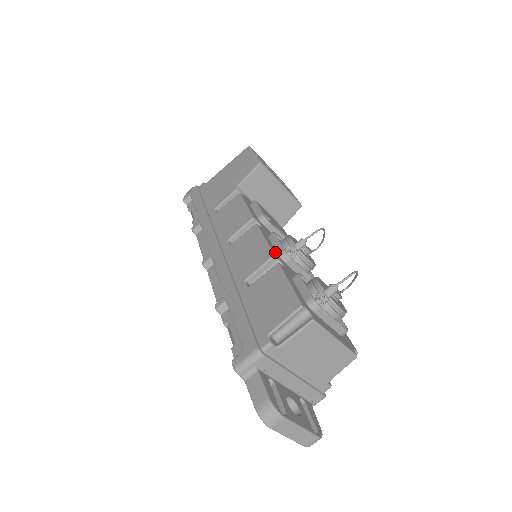
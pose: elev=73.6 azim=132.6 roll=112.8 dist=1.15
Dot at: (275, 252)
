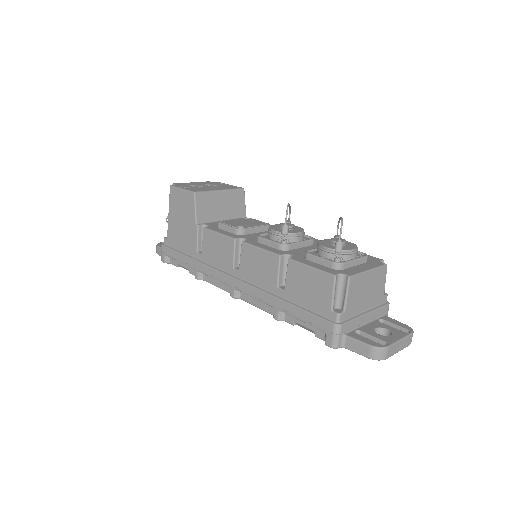
Dot at: (276, 251)
